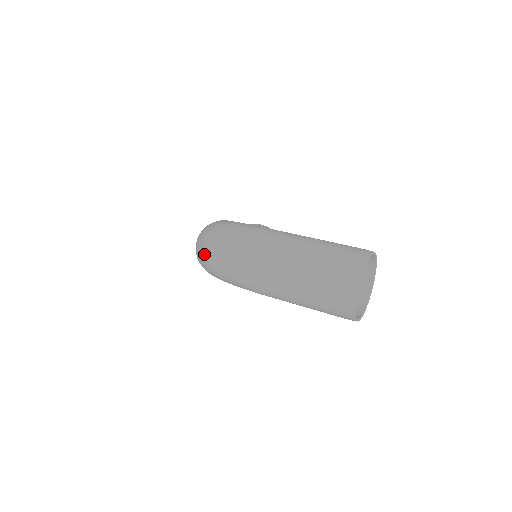
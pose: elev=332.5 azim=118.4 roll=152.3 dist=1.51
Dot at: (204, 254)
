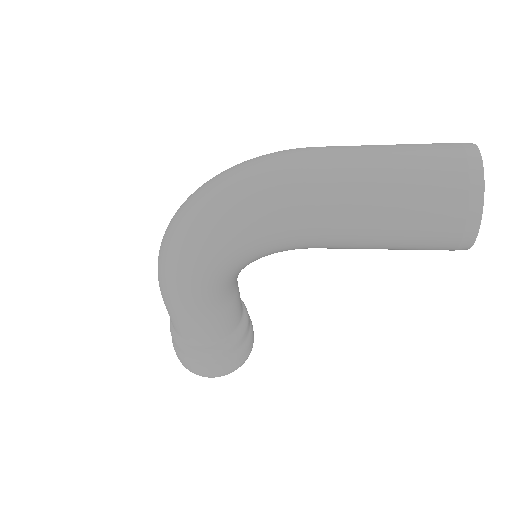
Dot at: (199, 199)
